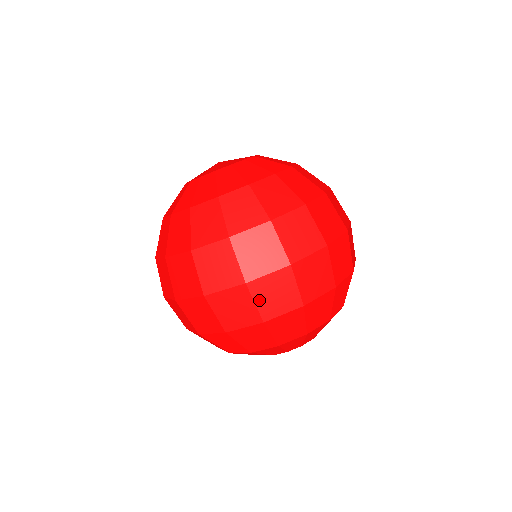
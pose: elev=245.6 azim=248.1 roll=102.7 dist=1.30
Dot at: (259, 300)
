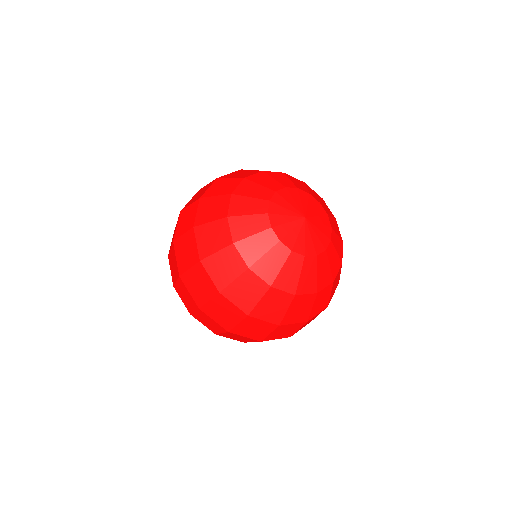
Dot at: (191, 203)
